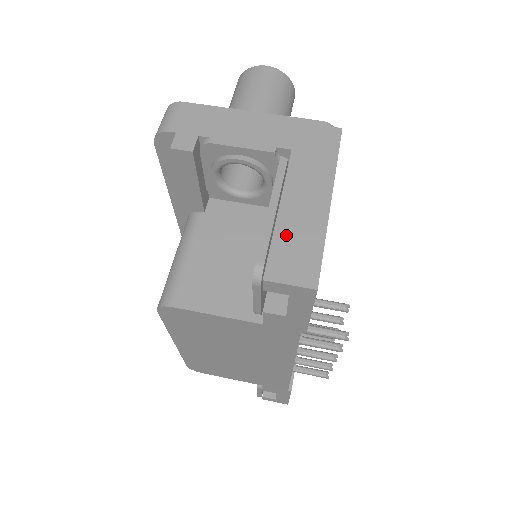
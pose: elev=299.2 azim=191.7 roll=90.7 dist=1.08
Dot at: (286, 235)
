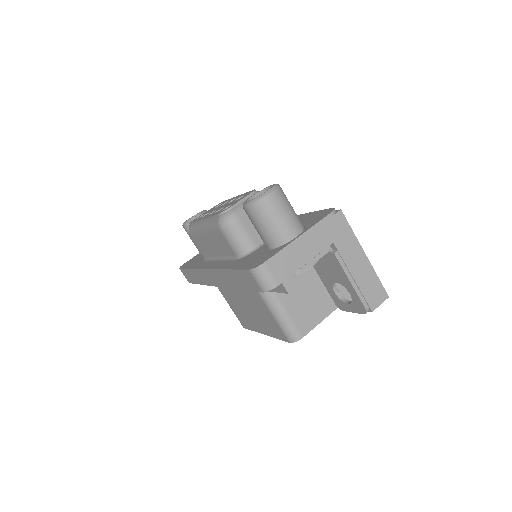
Dot at: (365, 287)
